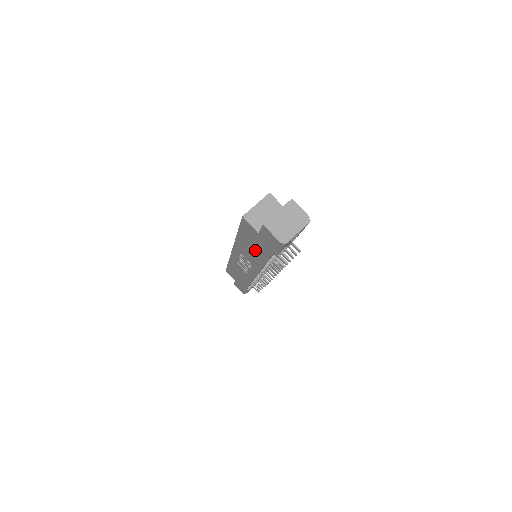
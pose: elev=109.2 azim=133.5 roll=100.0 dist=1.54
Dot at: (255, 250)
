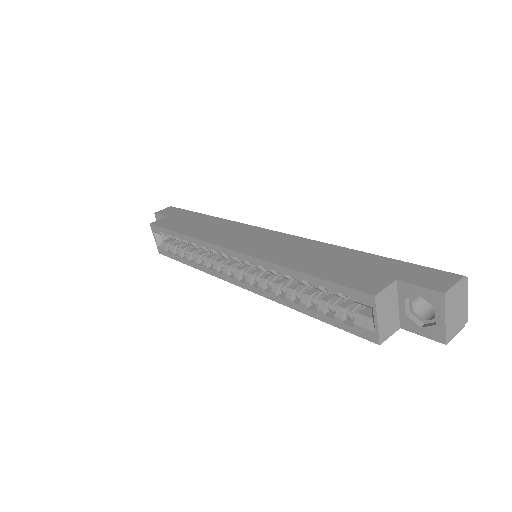
Dot at: occluded
